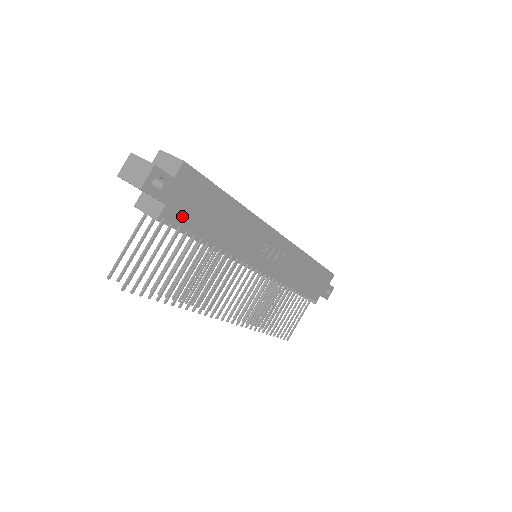
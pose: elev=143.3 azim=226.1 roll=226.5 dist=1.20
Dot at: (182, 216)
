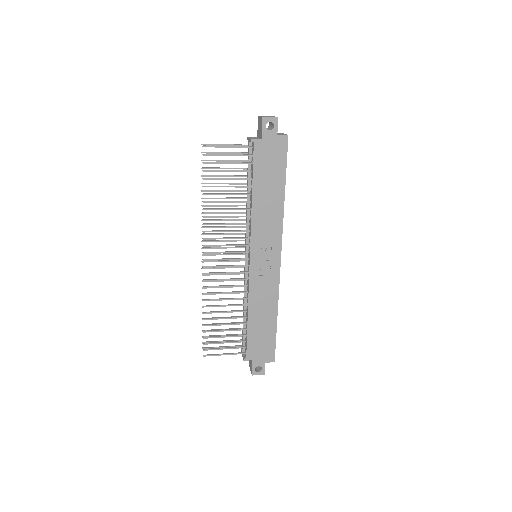
Dot at: (260, 156)
